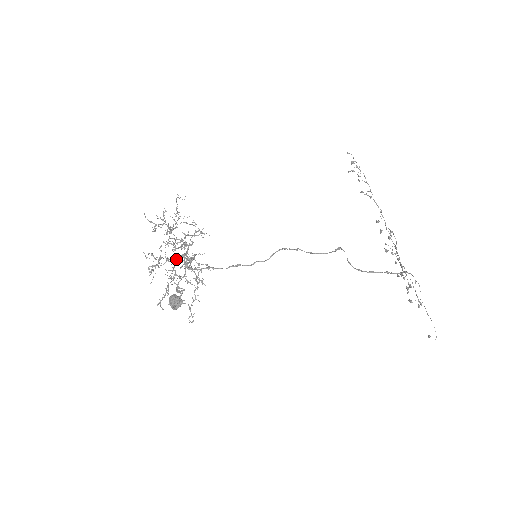
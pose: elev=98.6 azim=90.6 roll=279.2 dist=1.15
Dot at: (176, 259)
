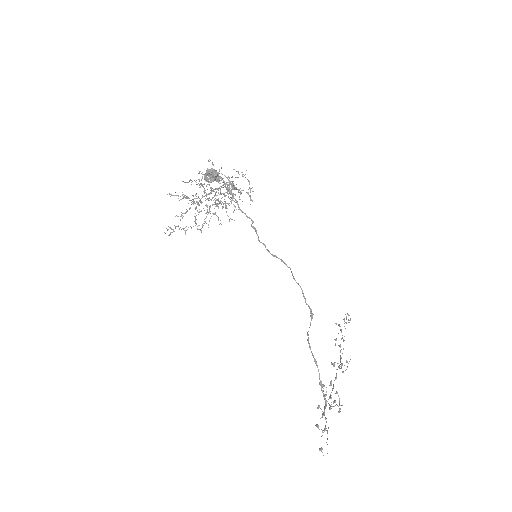
Dot at: occluded
